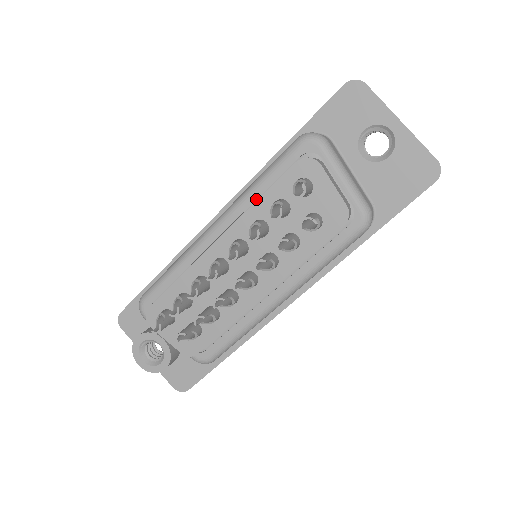
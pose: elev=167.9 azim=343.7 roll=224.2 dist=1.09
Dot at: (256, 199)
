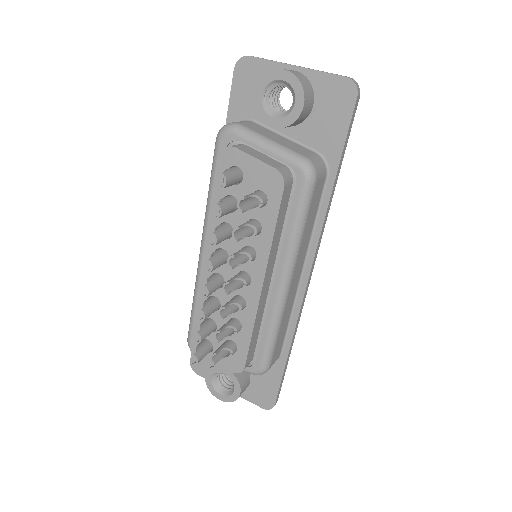
Dot at: occluded
